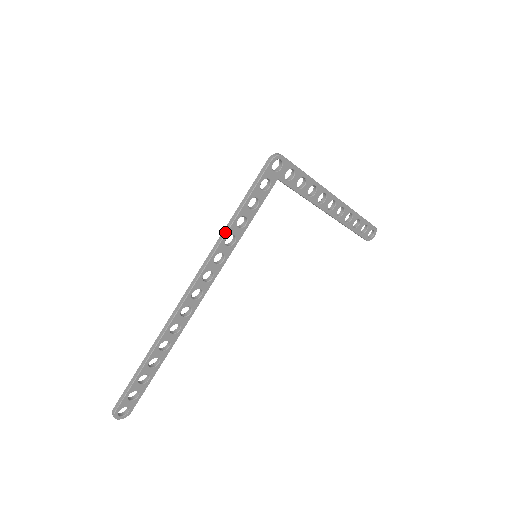
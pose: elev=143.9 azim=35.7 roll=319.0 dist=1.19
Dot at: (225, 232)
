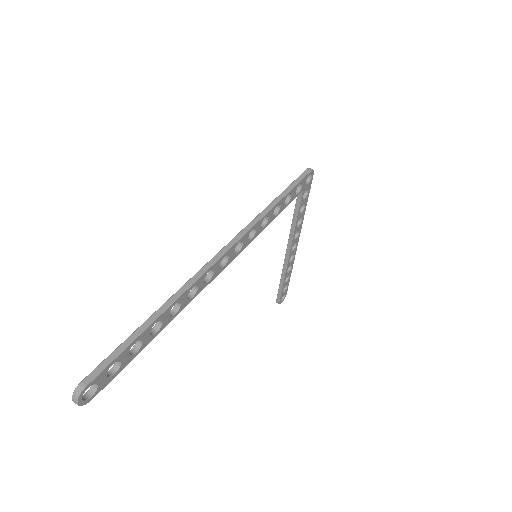
Dot at: (268, 210)
